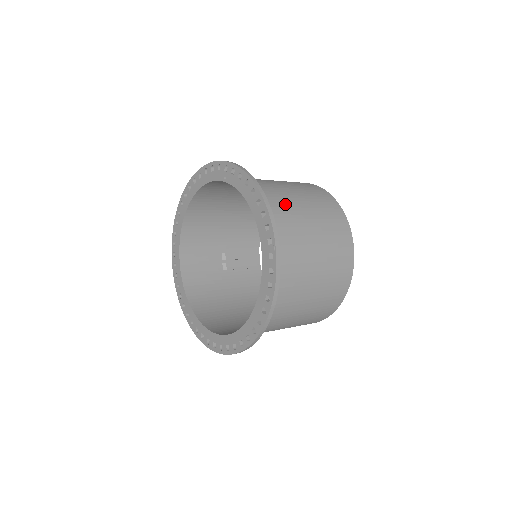
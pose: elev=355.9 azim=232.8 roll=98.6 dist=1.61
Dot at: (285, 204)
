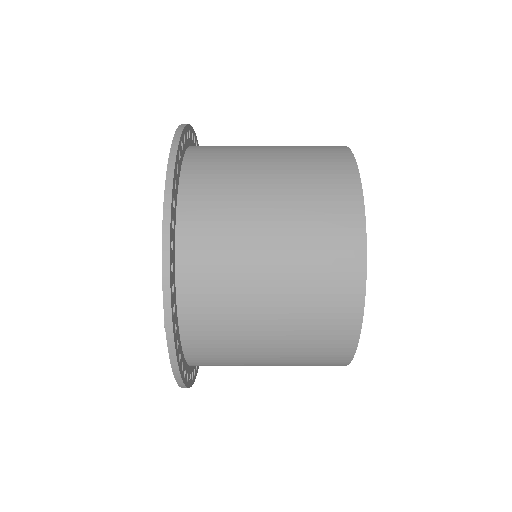
Dot at: (235, 237)
